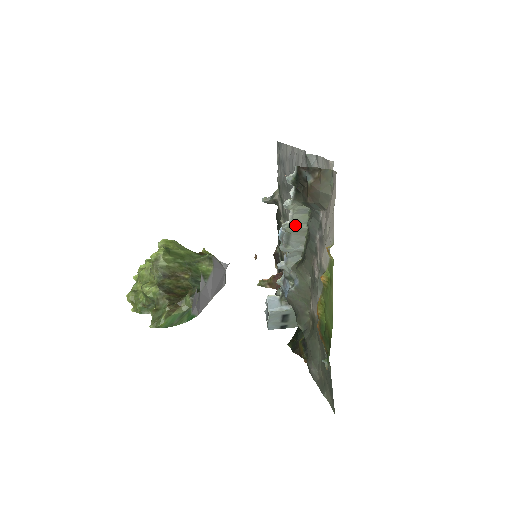
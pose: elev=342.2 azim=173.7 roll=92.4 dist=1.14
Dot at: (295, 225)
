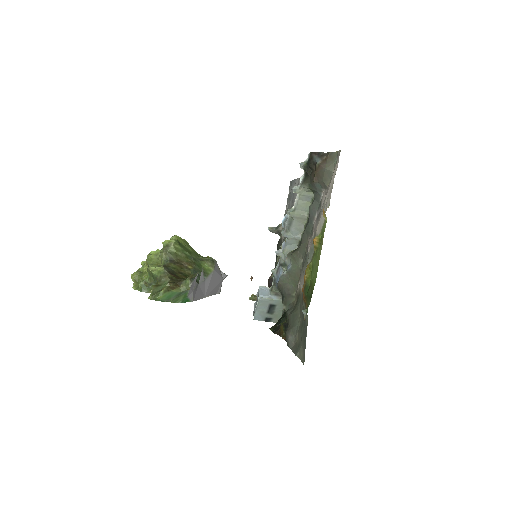
Dot at: (298, 211)
